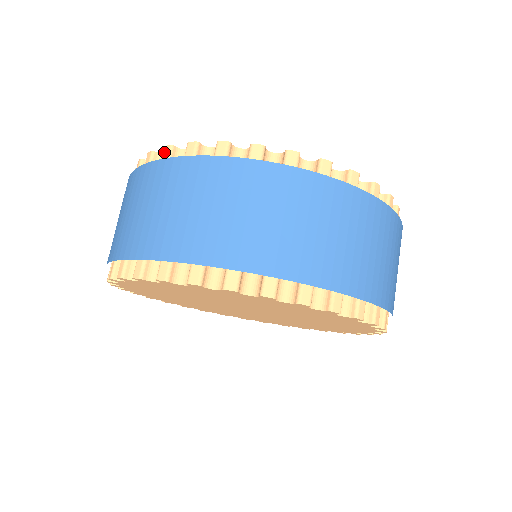
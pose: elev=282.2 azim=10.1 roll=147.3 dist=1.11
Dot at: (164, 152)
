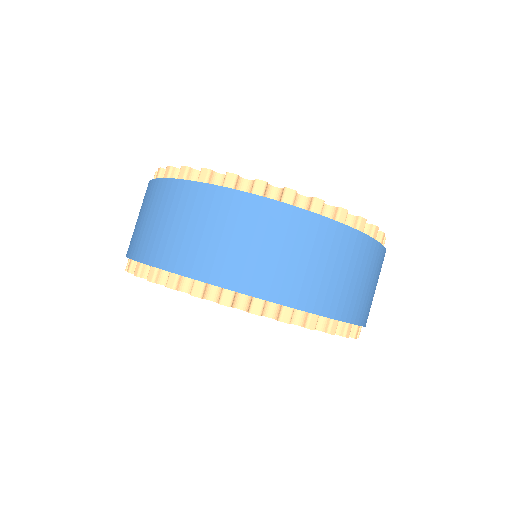
Dot at: (157, 173)
